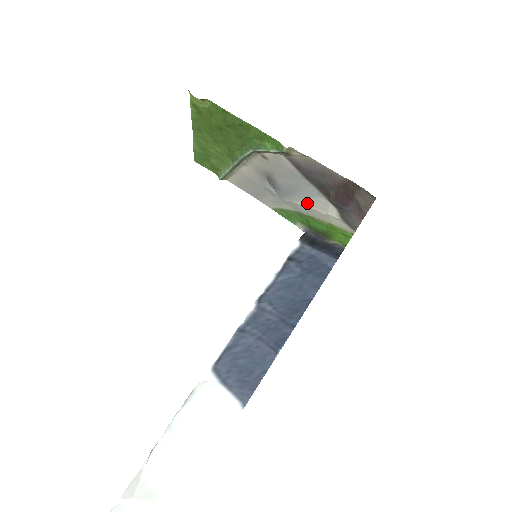
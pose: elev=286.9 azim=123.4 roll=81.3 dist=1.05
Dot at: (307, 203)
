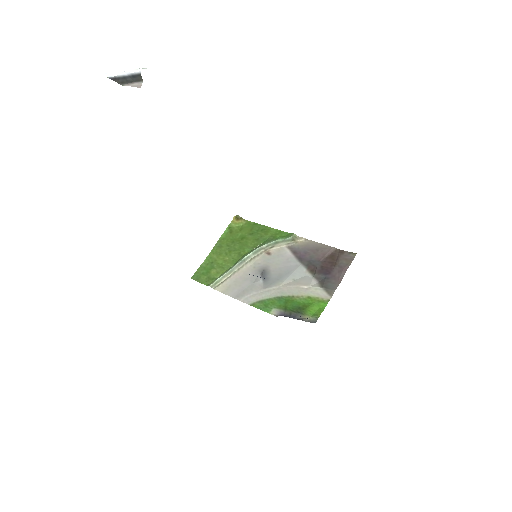
Dot at: (292, 284)
